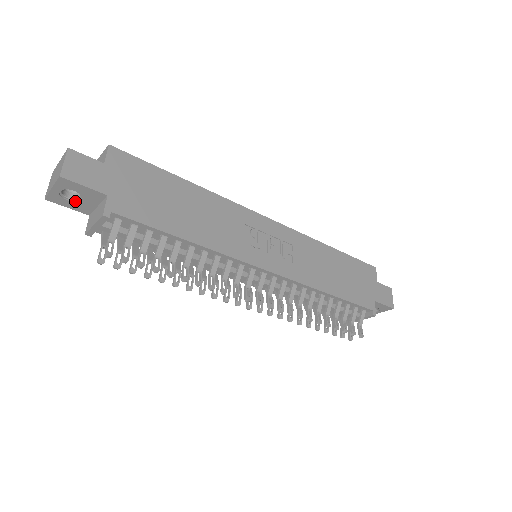
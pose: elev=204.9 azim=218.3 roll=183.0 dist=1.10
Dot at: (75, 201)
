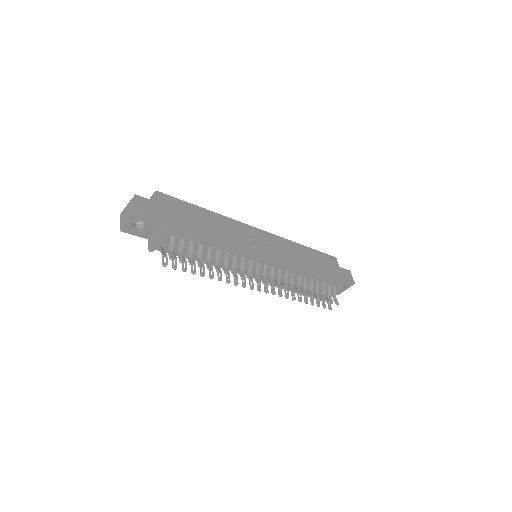
Dot at: (141, 229)
